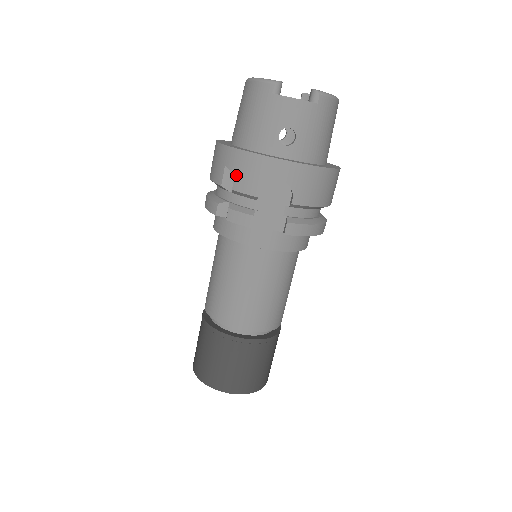
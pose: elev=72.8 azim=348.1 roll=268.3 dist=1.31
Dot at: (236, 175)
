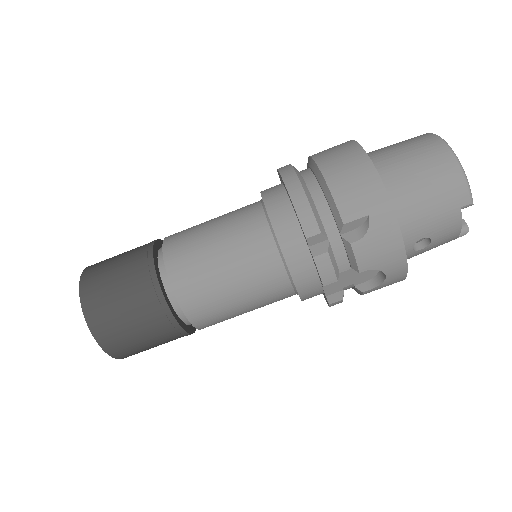
Dot at: (370, 238)
